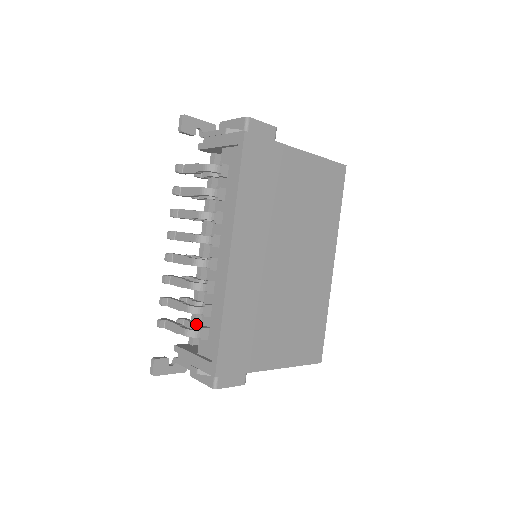
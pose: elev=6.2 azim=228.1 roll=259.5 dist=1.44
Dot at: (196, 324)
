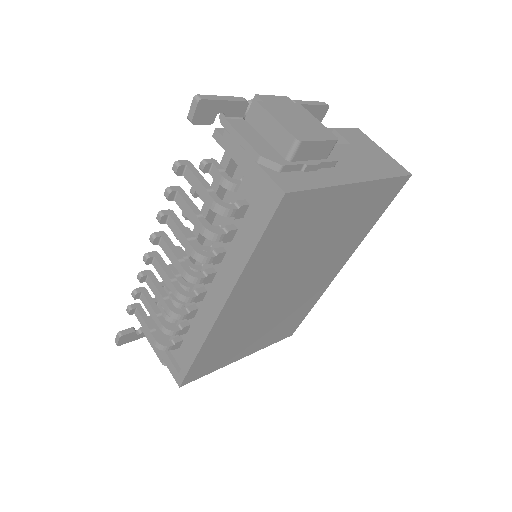
Dot at: (170, 317)
